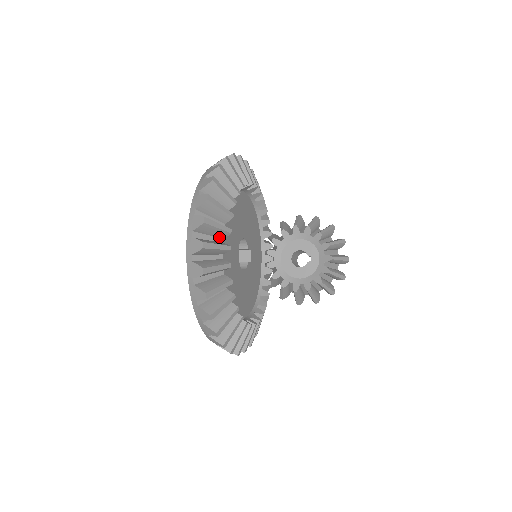
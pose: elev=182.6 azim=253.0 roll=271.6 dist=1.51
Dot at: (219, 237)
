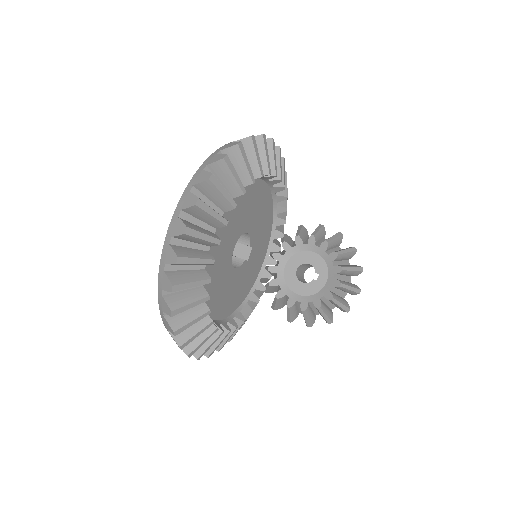
Dot at: (212, 225)
